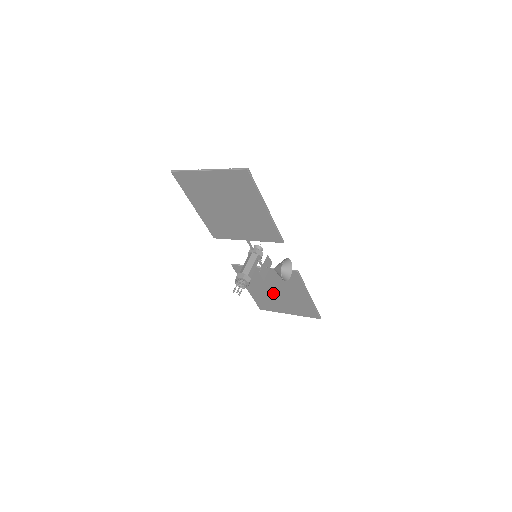
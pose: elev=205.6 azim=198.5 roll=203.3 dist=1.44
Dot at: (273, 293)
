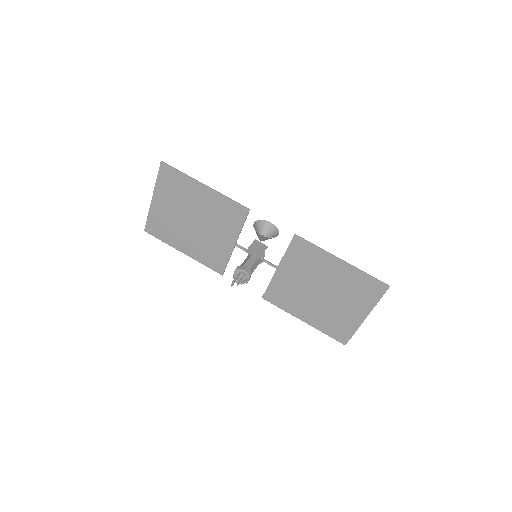
Dot at: (321, 298)
